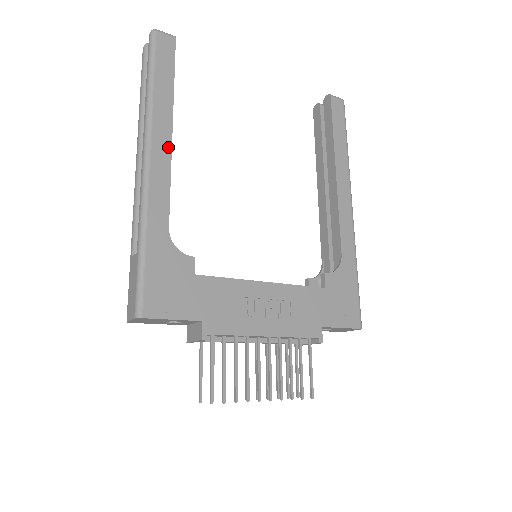
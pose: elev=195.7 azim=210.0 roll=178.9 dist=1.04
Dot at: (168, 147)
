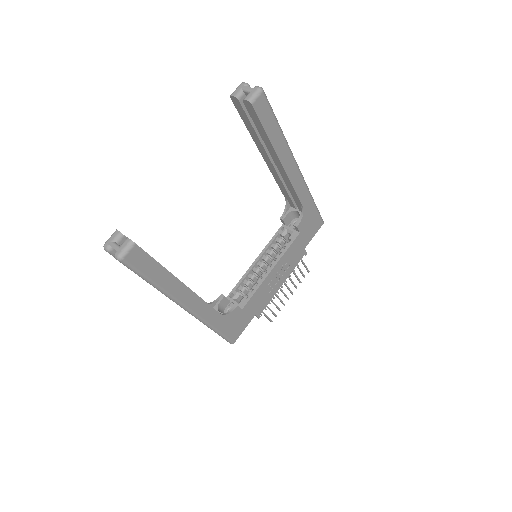
Dot at: (191, 294)
